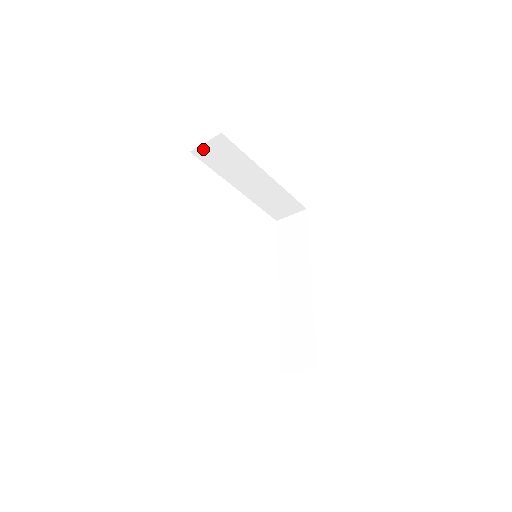
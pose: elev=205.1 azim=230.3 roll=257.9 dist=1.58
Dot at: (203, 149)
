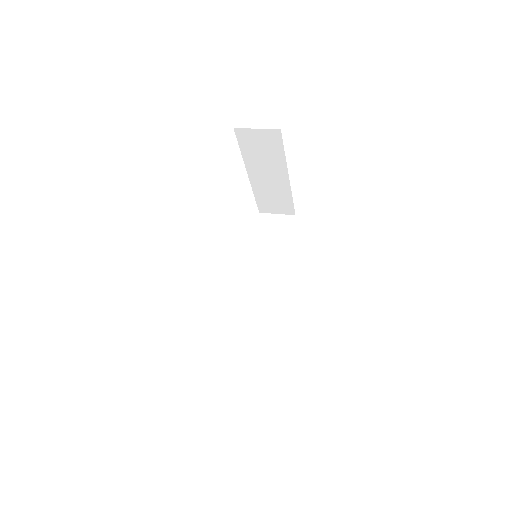
Dot at: (249, 132)
